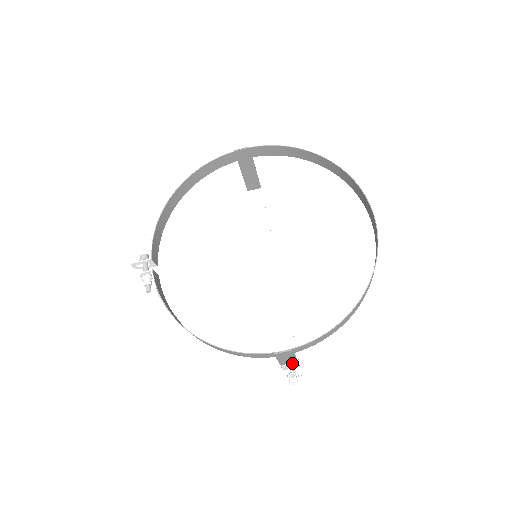
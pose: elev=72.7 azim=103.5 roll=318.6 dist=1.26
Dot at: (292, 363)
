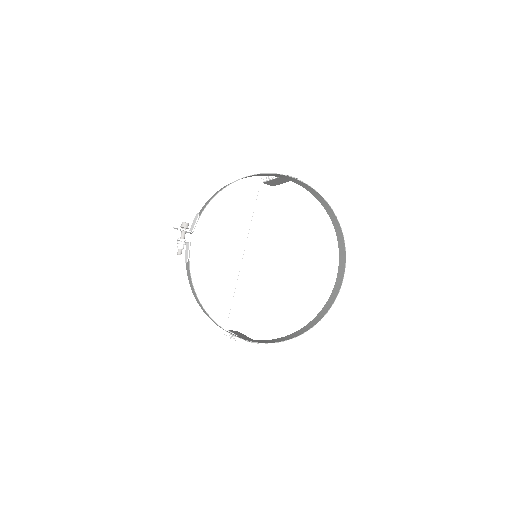
Dot at: occluded
